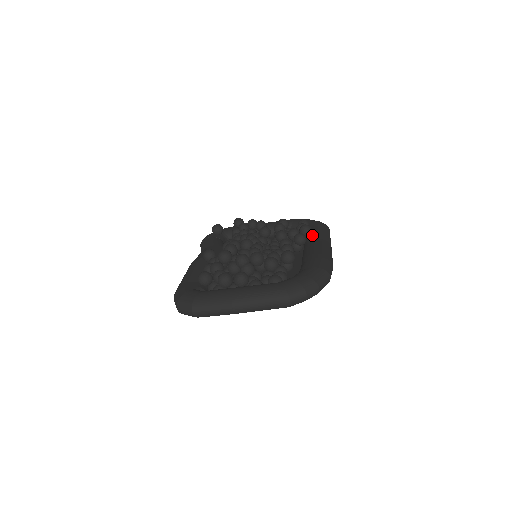
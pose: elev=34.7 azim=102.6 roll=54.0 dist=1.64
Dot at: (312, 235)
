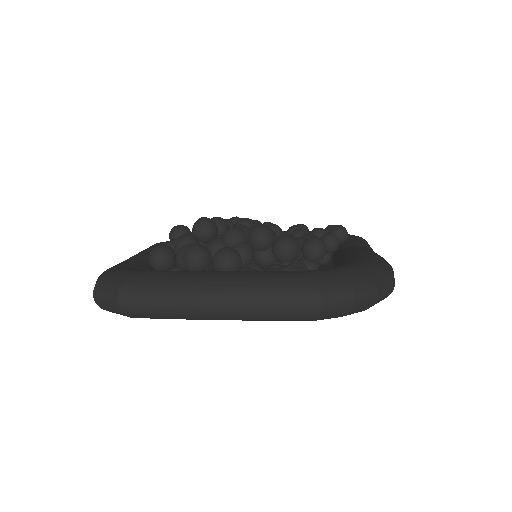
Dot at: (347, 242)
